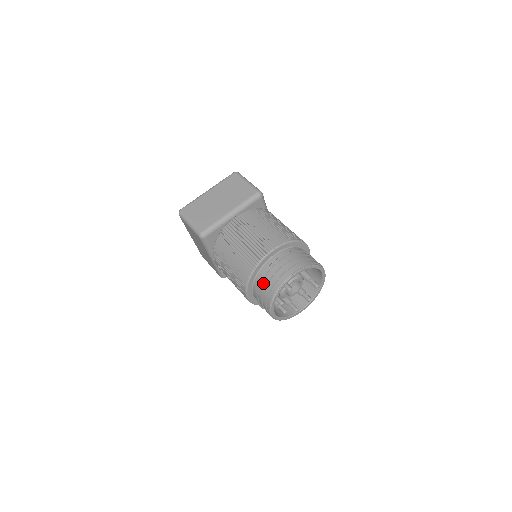
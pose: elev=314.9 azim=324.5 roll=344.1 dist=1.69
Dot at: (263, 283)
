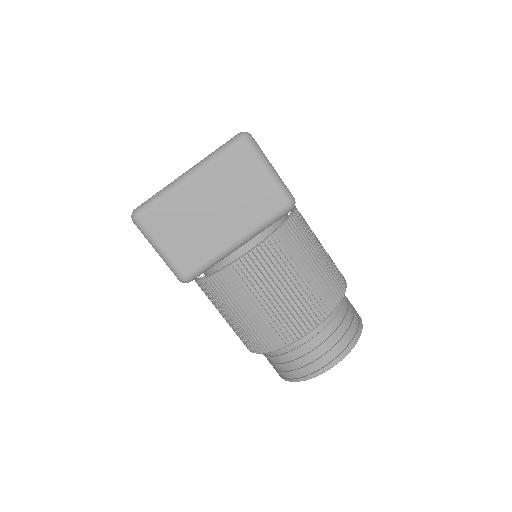
Dot at: (281, 361)
